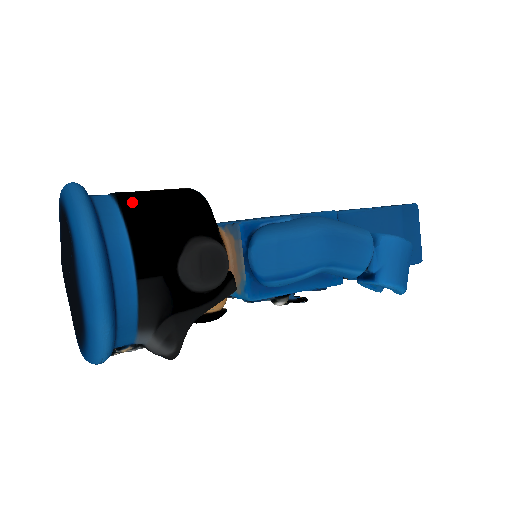
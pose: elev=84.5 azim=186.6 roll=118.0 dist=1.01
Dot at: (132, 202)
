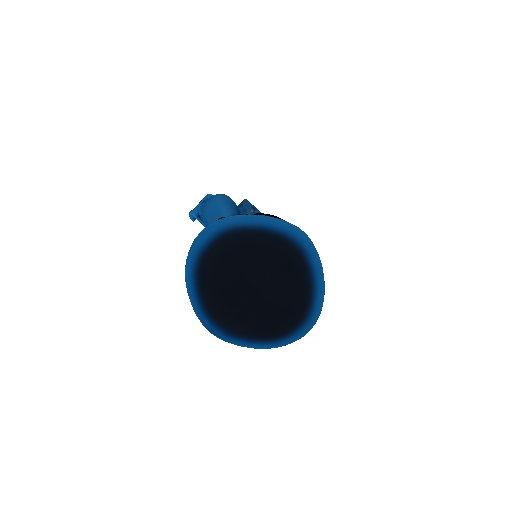
Dot at: occluded
